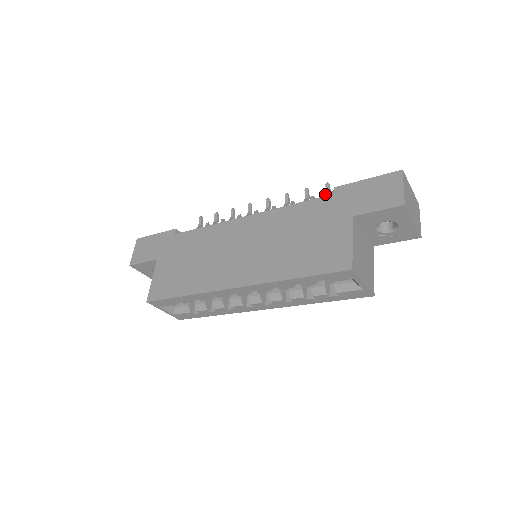
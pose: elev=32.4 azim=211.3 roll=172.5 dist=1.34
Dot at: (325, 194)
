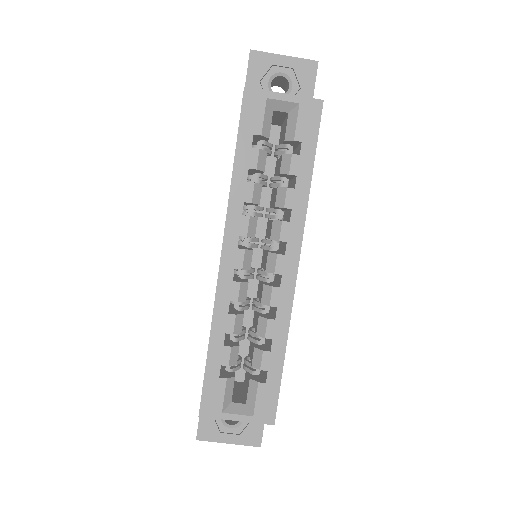
Dot at: occluded
